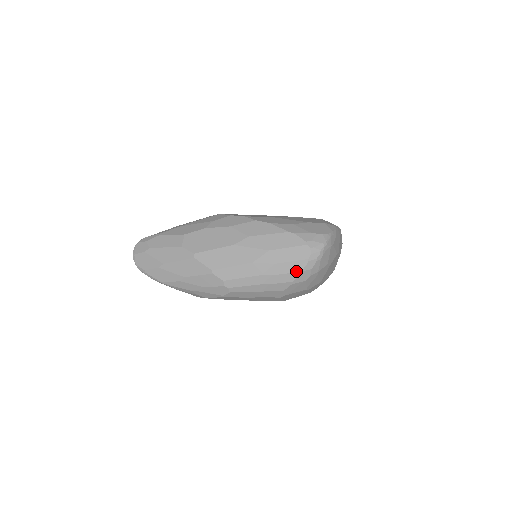
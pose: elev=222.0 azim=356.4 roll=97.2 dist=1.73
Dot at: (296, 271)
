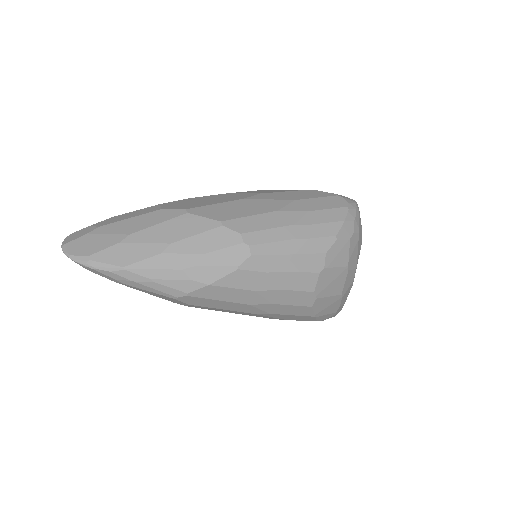
Dot at: (338, 220)
